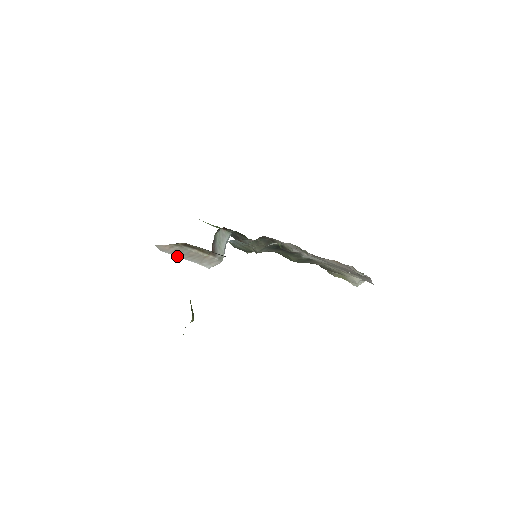
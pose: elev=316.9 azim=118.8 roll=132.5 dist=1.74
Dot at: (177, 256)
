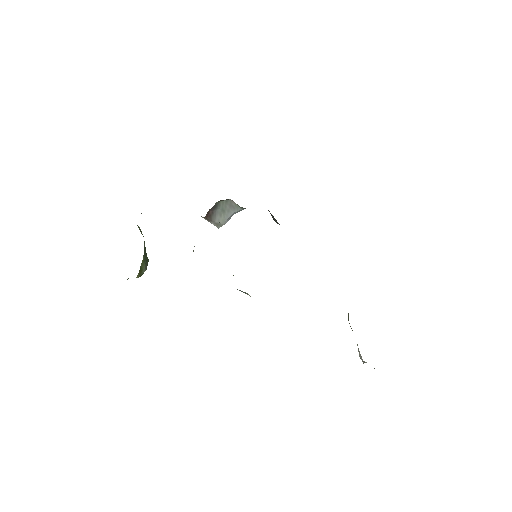
Dot at: occluded
